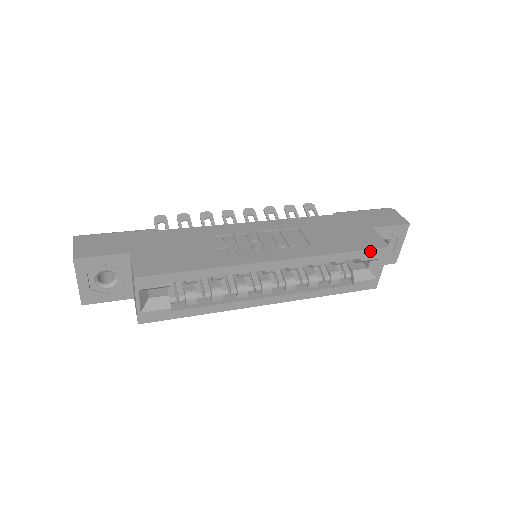
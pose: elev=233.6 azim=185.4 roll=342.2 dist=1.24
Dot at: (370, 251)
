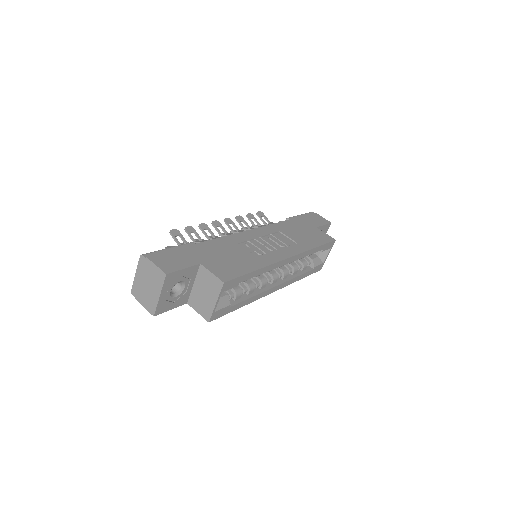
Dot at: (328, 244)
